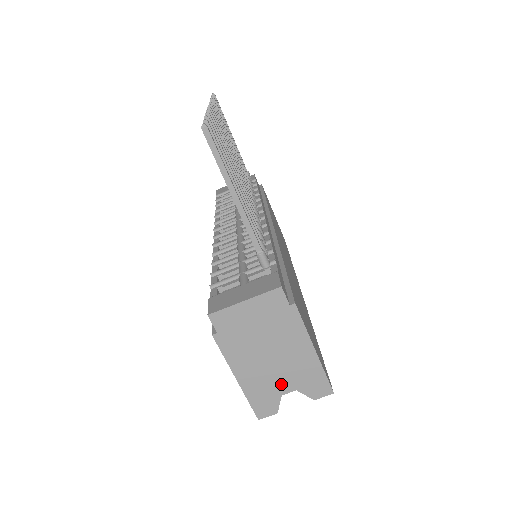
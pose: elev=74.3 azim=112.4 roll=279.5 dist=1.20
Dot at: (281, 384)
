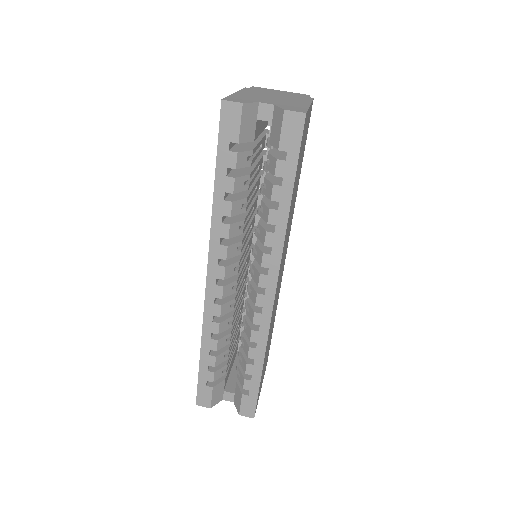
Dot at: (265, 101)
